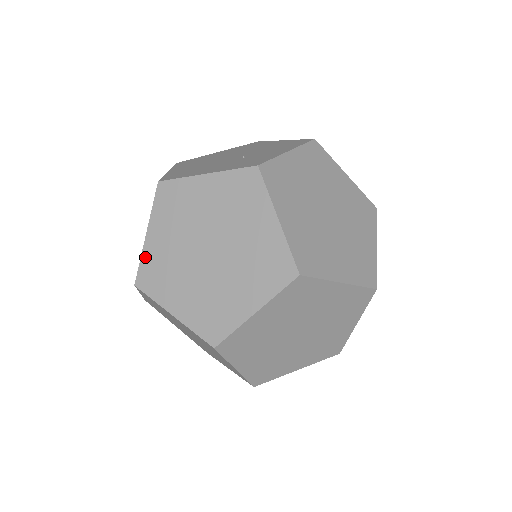
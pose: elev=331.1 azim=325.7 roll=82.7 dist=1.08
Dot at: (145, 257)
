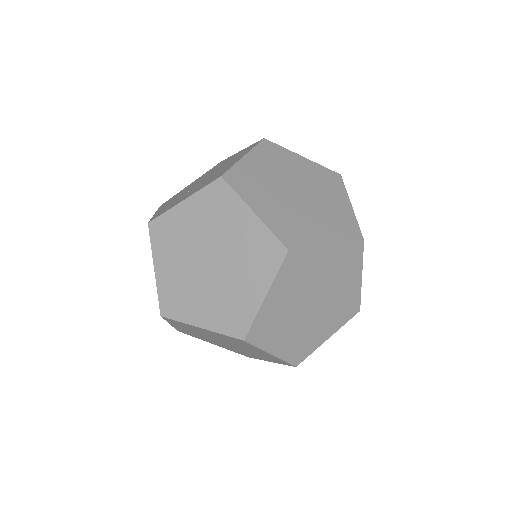
Dot at: occluded
